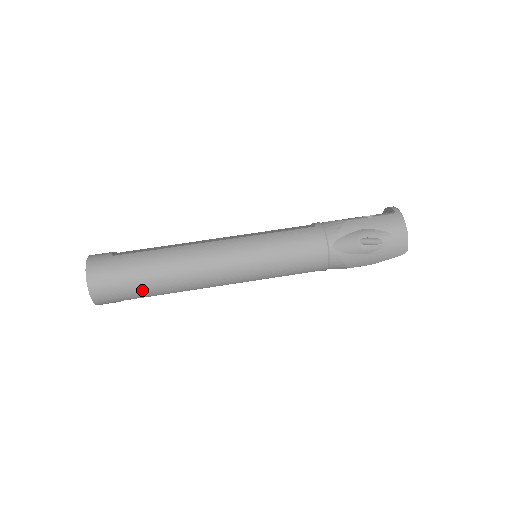
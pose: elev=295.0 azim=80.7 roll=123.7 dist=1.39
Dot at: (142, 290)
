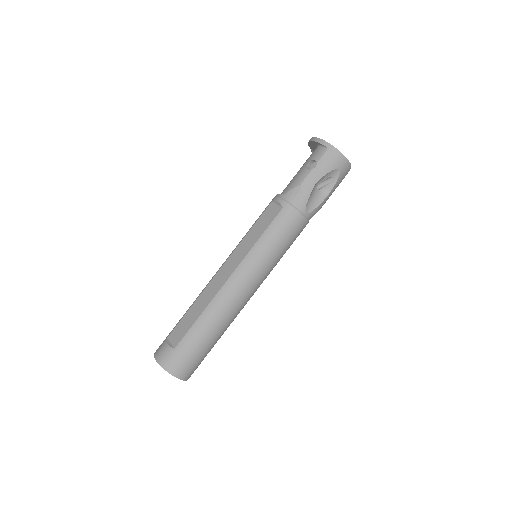
Dot at: (212, 347)
